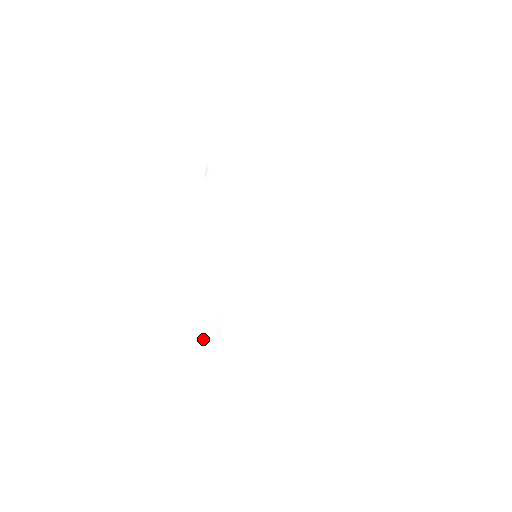
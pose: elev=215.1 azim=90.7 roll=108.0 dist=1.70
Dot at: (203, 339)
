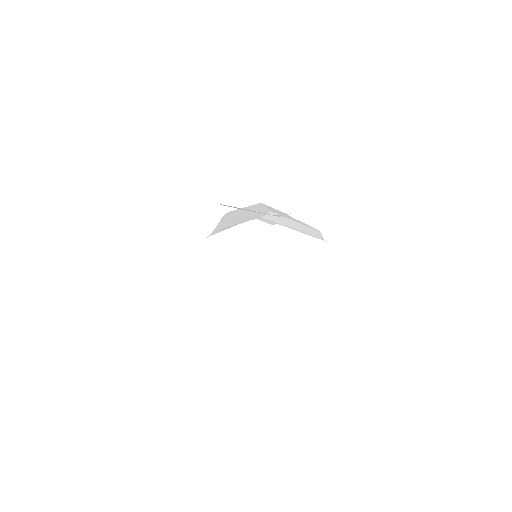
Dot at: occluded
